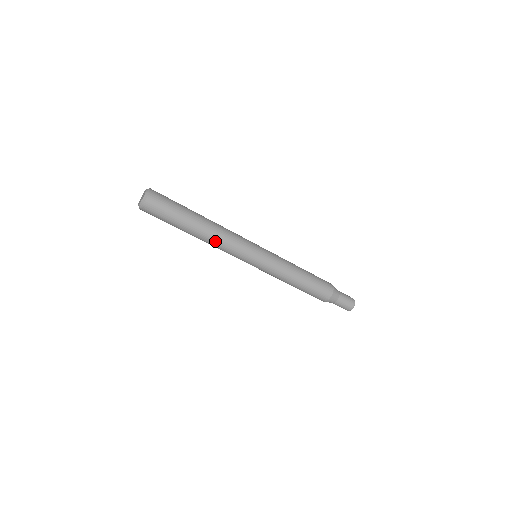
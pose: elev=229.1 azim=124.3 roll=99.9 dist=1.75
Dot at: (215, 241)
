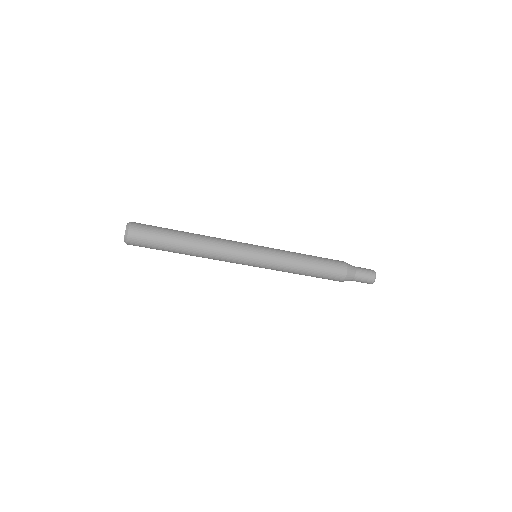
Dot at: (207, 257)
